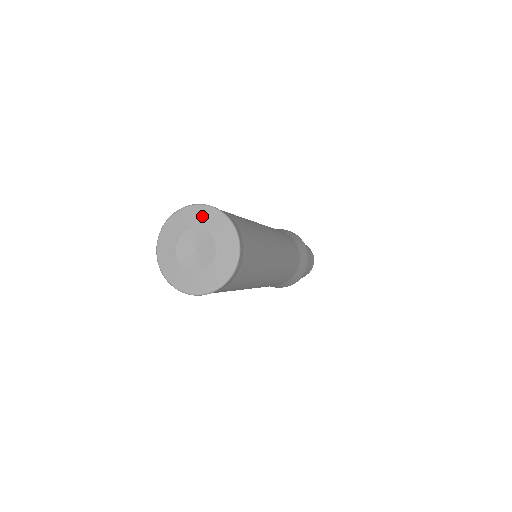
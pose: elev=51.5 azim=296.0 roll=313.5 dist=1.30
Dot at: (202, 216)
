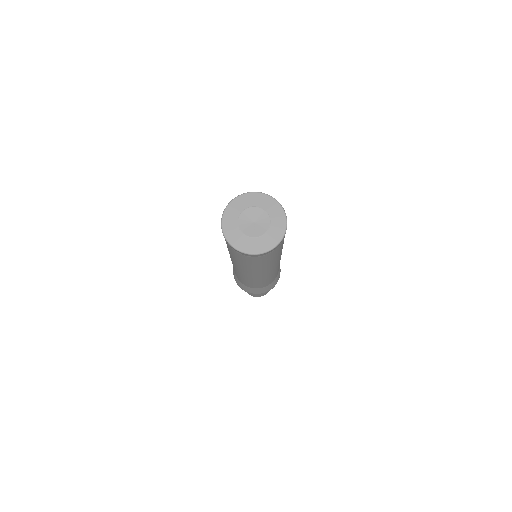
Dot at: (238, 205)
